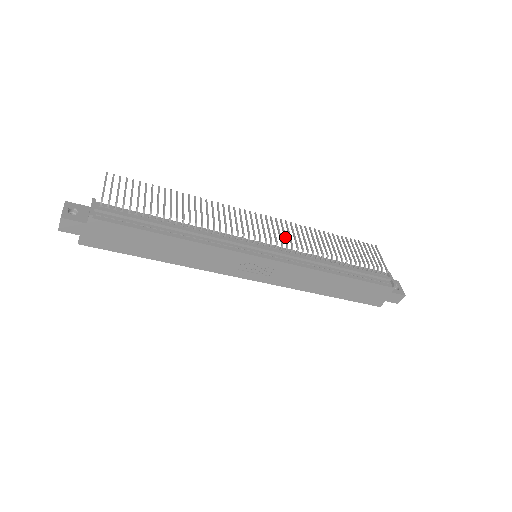
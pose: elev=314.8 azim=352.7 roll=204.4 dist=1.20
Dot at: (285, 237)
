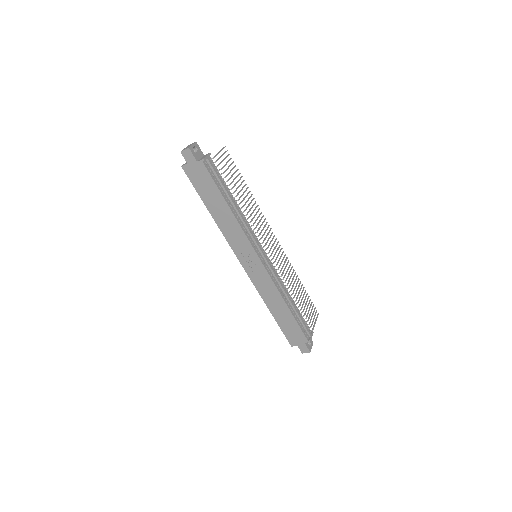
Dot at: occluded
